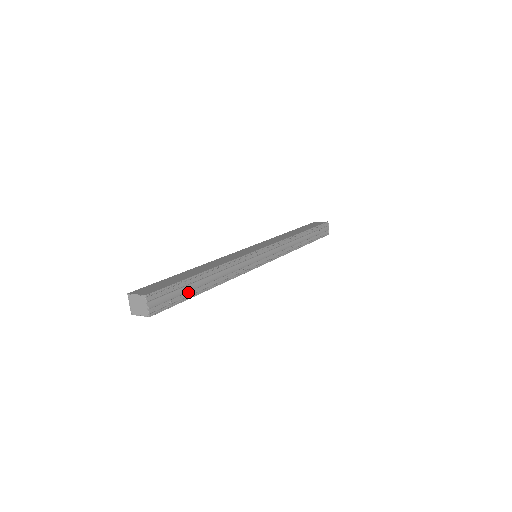
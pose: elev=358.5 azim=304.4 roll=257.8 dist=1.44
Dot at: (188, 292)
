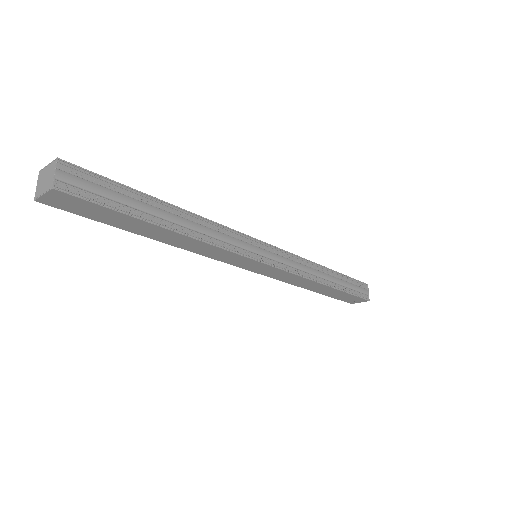
Dot at: (132, 209)
